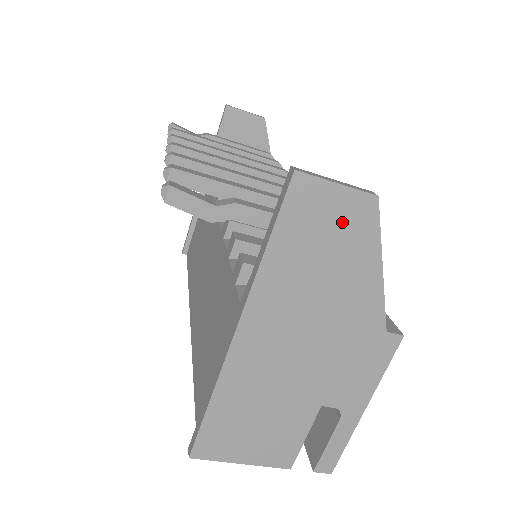
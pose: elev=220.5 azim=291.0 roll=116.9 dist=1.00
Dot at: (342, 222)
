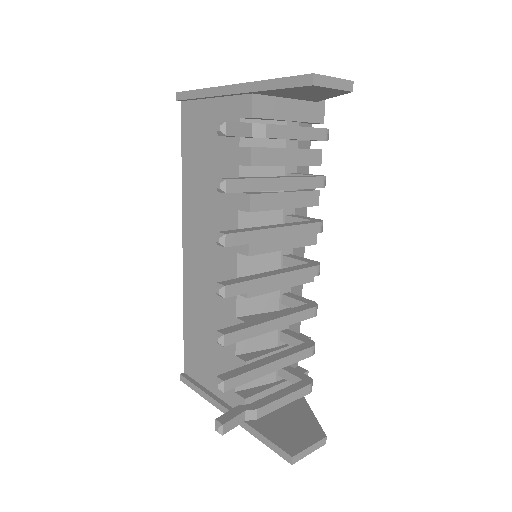
Dot at: occluded
